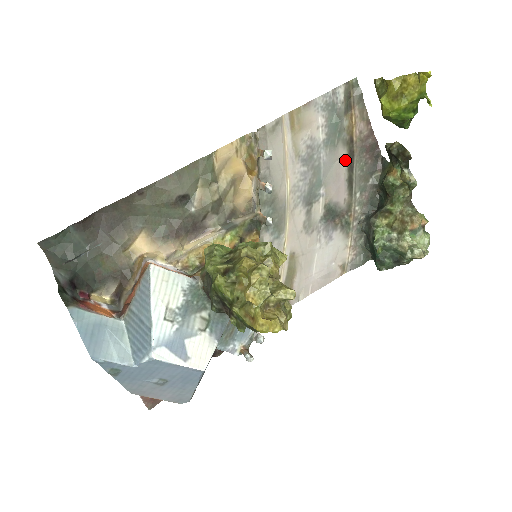
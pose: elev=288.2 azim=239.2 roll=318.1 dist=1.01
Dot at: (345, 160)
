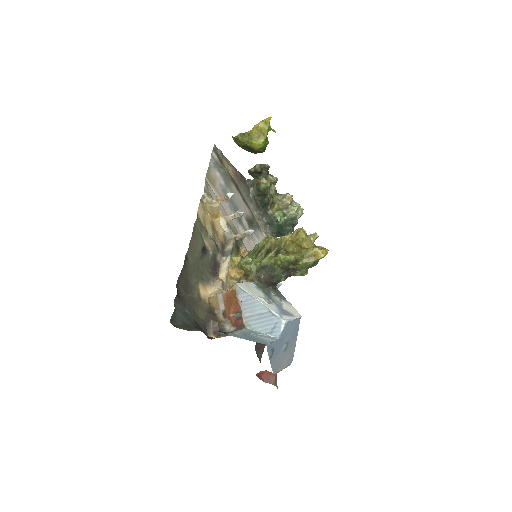
Dot at: (237, 190)
